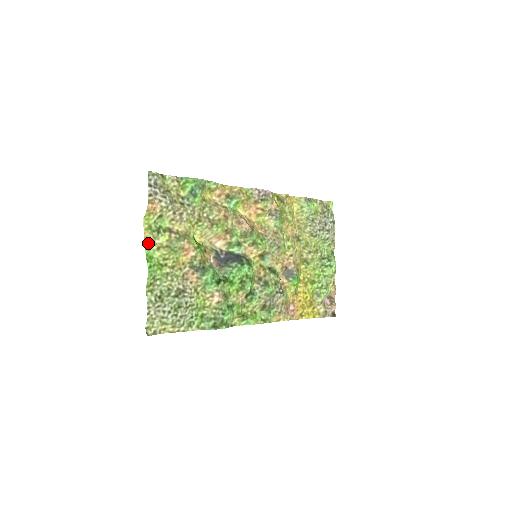
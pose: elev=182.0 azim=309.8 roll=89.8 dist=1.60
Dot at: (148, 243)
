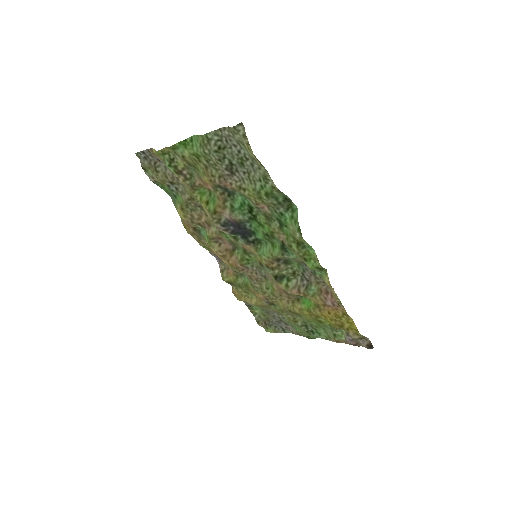
Dot at: (172, 150)
